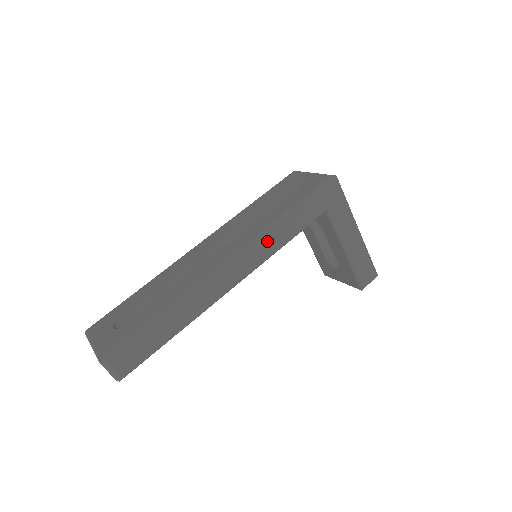
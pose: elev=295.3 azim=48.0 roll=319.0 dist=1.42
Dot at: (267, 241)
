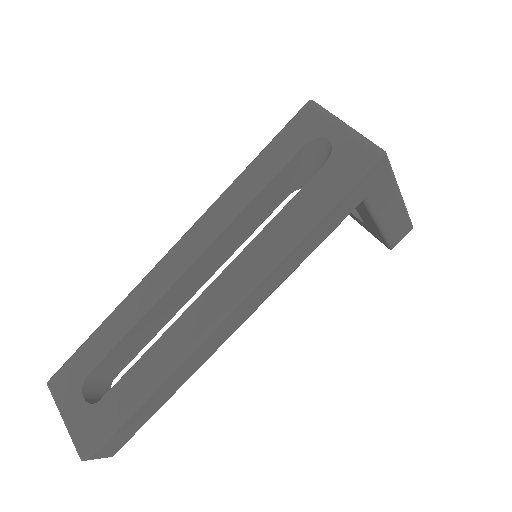
Dot at: (277, 274)
